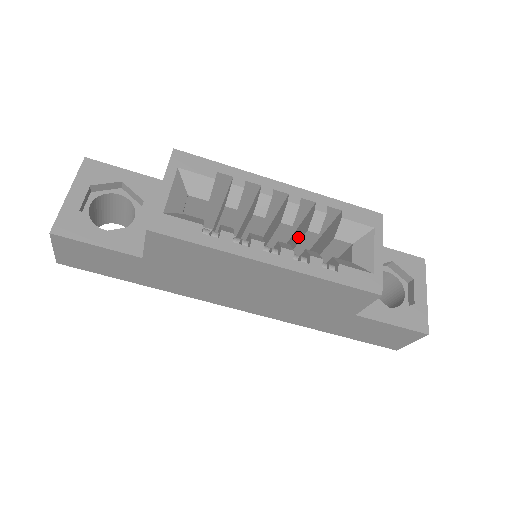
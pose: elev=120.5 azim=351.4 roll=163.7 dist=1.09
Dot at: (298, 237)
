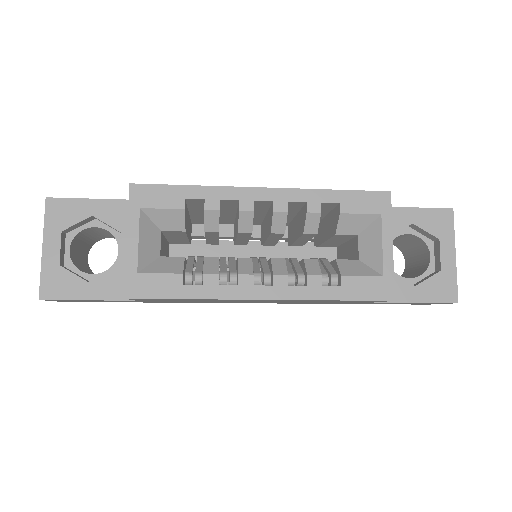
Dot at: (297, 231)
